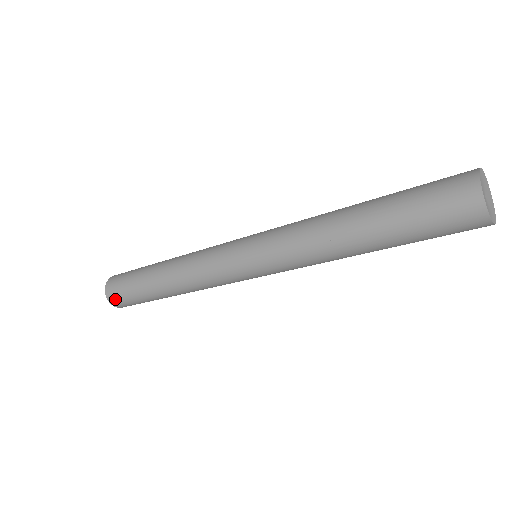
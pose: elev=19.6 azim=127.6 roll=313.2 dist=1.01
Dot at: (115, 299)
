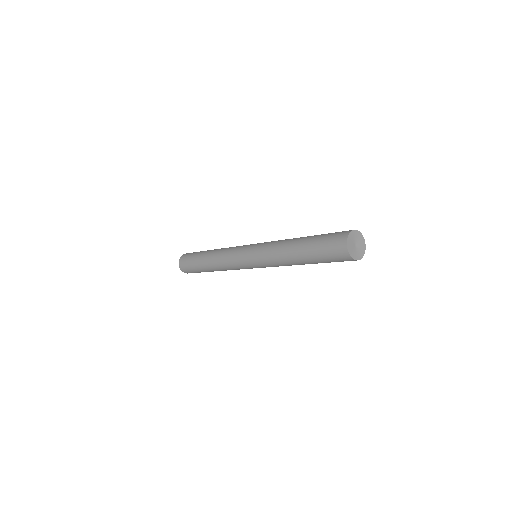
Dot at: (182, 261)
